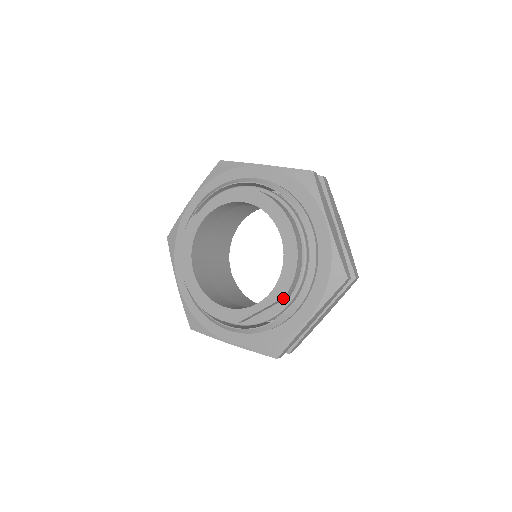
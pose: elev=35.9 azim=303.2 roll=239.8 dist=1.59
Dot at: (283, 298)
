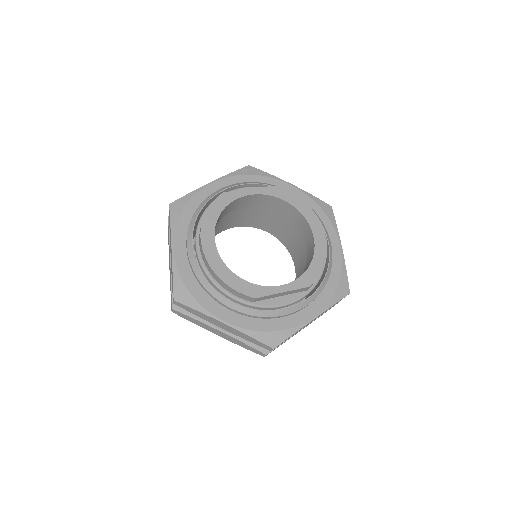
Dot at: (306, 288)
